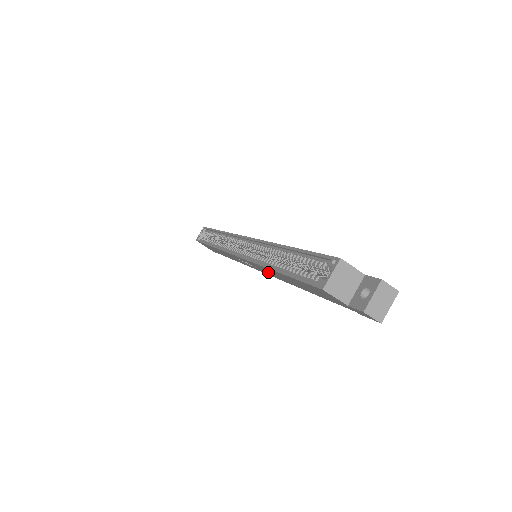
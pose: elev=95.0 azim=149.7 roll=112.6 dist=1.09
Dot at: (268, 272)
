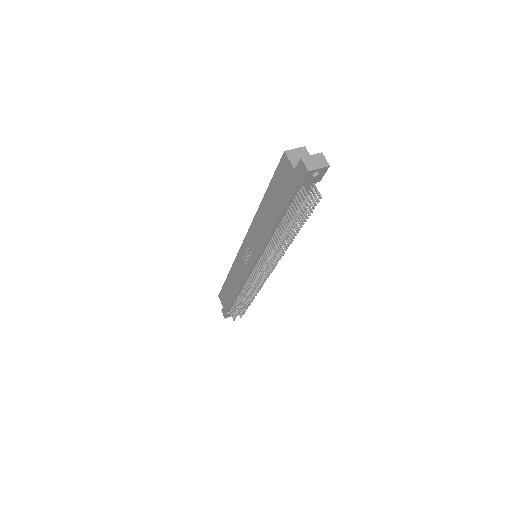
Dot at: (258, 236)
